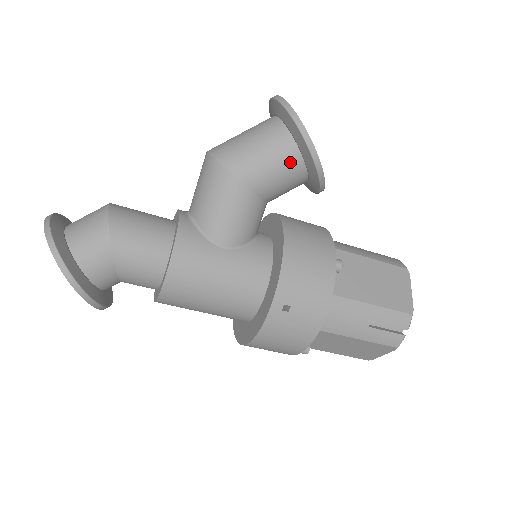
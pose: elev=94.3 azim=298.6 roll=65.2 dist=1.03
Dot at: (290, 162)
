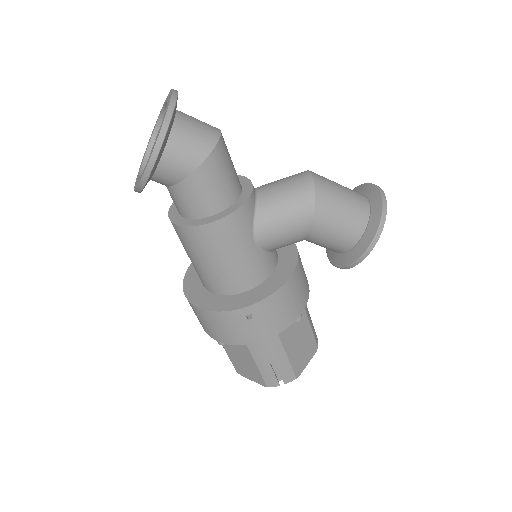
Dot at: (348, 239)
